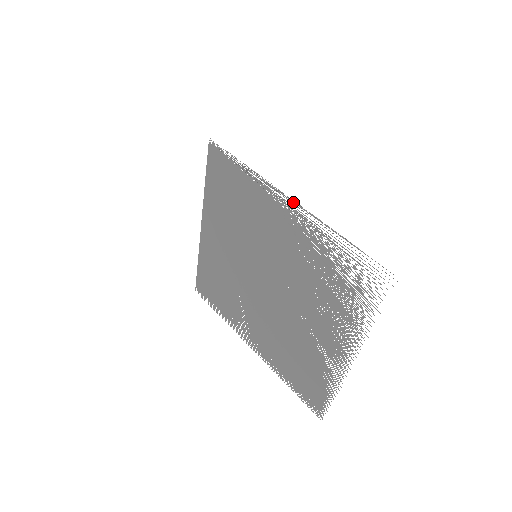
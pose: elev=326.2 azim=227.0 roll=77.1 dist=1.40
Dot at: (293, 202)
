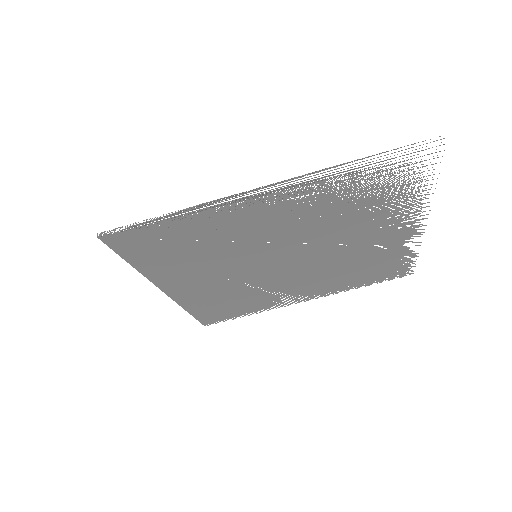
Dot at: (269, 188)
